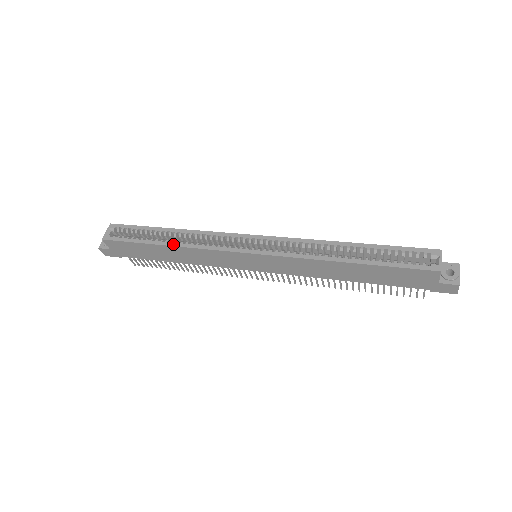
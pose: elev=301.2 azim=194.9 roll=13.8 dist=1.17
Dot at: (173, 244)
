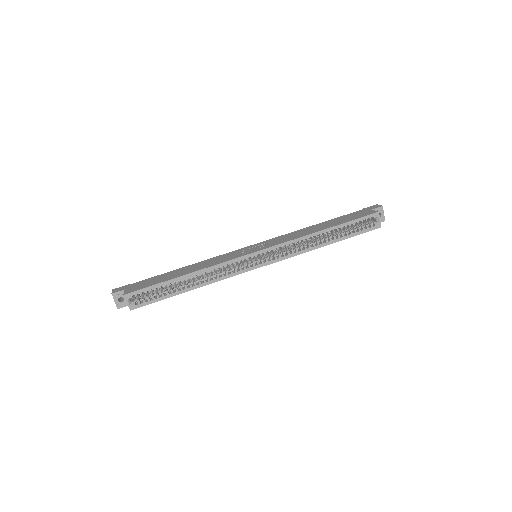
Dot at: (199, 286)
